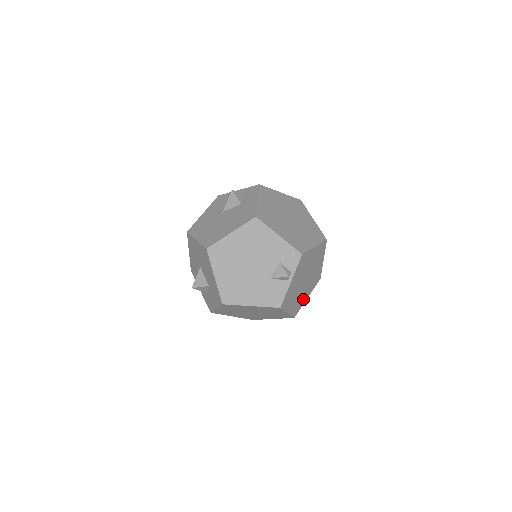
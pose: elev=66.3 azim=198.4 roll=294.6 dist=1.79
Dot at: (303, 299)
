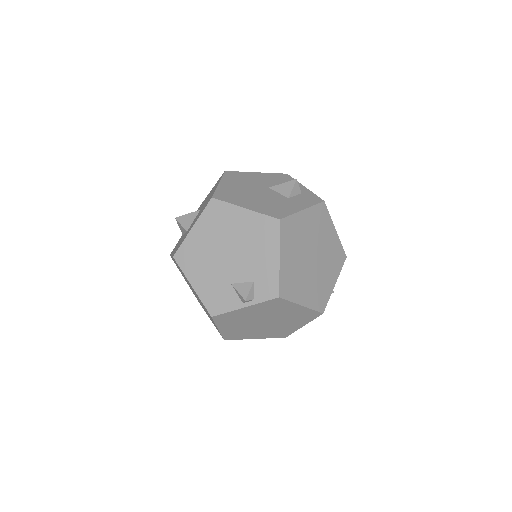
Dot at: (249, 335)
